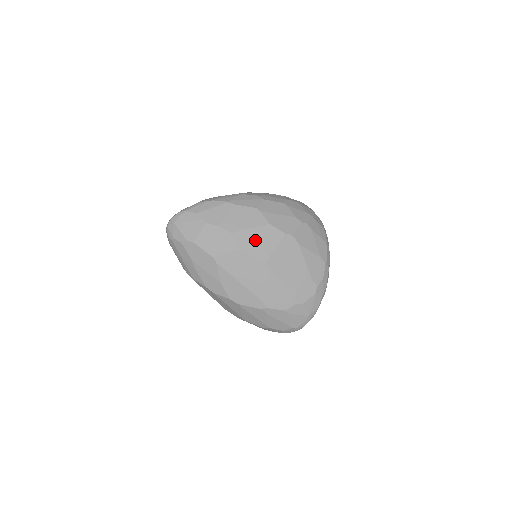
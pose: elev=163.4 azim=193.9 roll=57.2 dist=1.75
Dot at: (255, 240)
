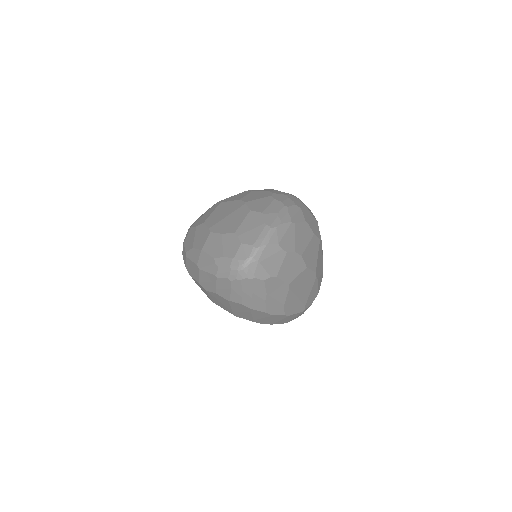
Dot at: (311, 254)
